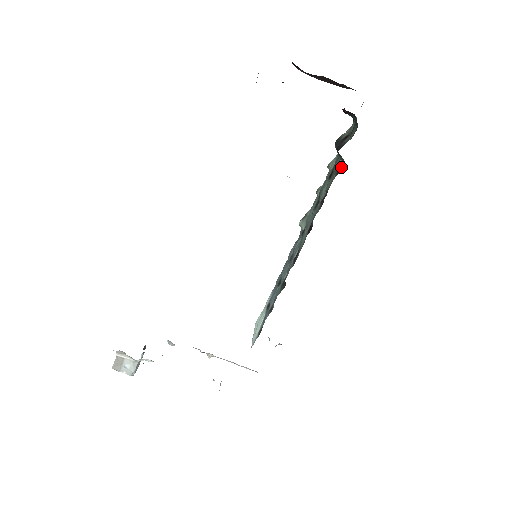
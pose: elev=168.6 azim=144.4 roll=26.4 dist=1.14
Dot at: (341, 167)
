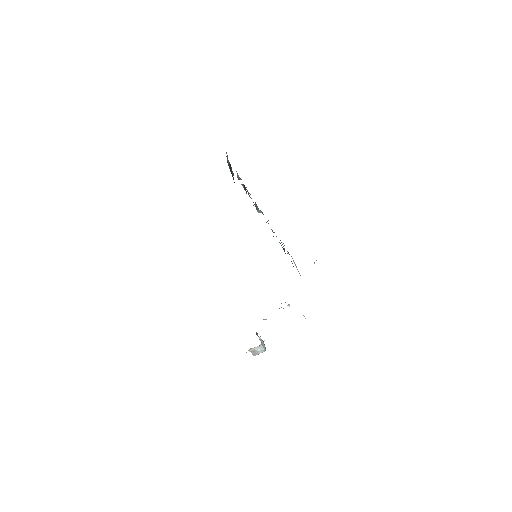
Dot at: (245, 187)
